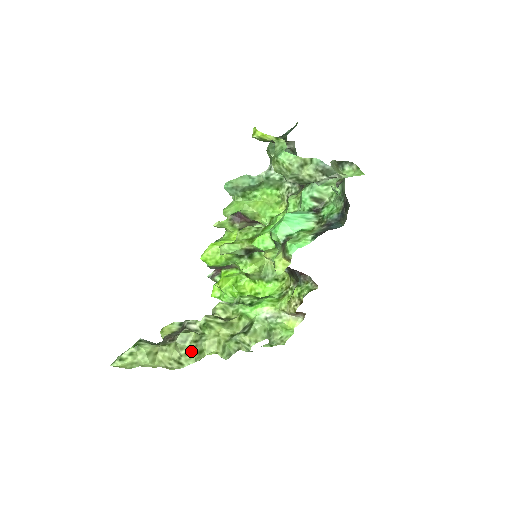
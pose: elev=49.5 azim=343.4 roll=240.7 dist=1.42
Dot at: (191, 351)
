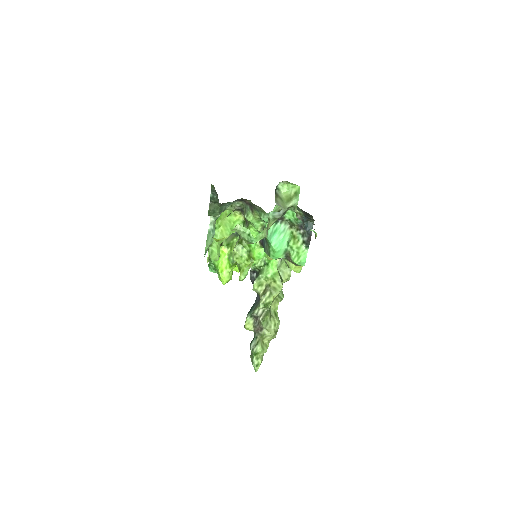
Dot at: (274, 322)
